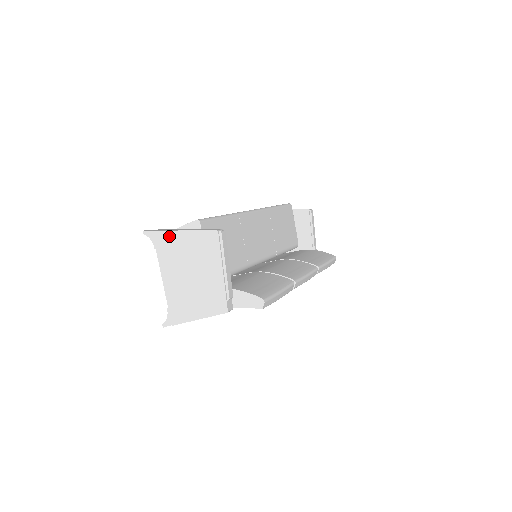
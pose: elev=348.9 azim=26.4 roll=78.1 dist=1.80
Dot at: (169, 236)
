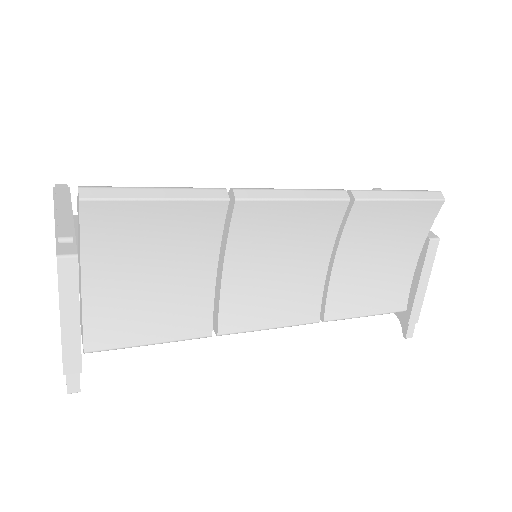
Dot at: occluded
